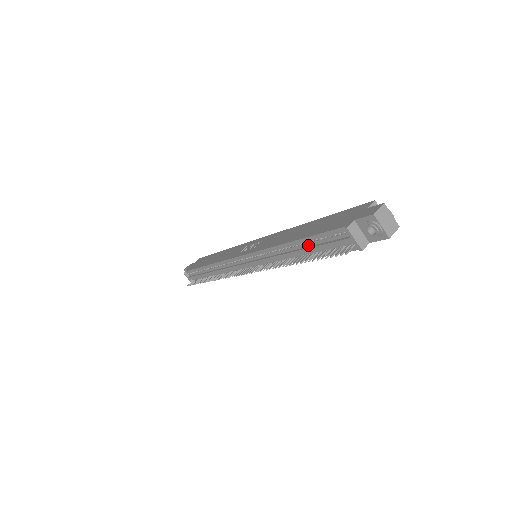
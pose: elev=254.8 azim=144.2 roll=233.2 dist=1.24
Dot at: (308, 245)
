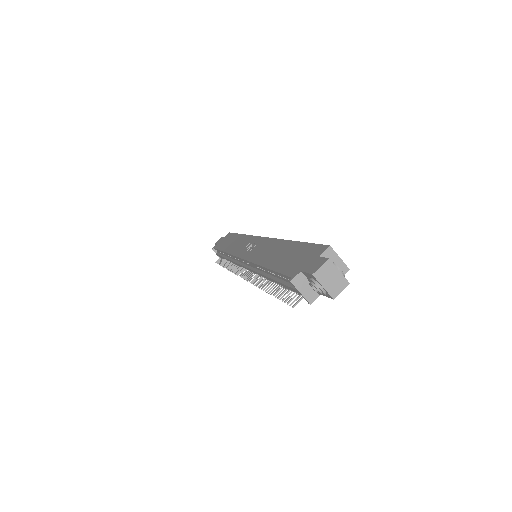
Dot at: (275, 276)
